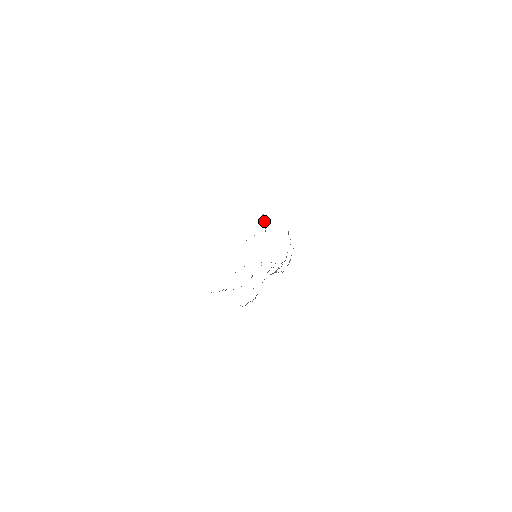
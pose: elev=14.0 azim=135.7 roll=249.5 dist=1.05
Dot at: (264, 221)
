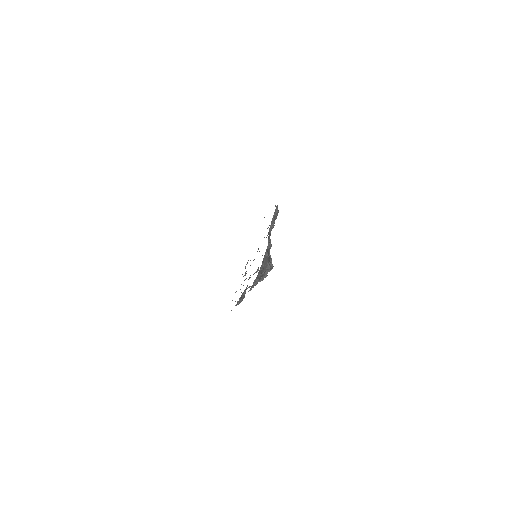
Dot at: (273, 216)
